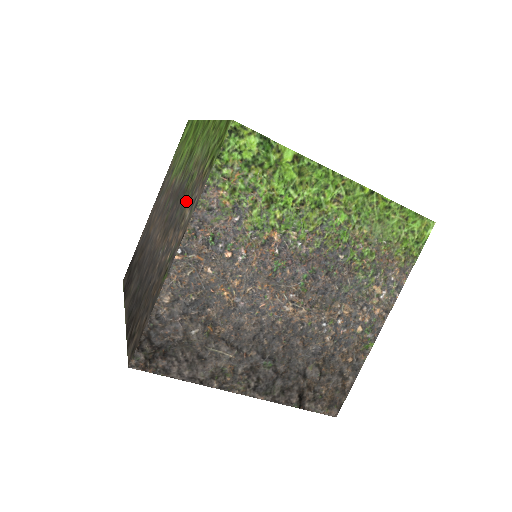
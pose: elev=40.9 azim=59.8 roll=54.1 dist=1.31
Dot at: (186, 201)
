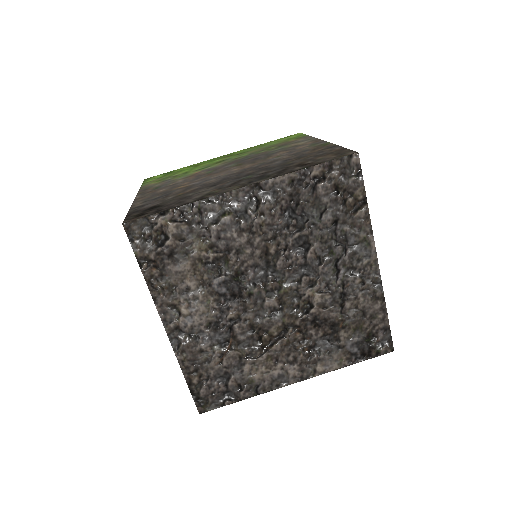
Dot at: occluded
